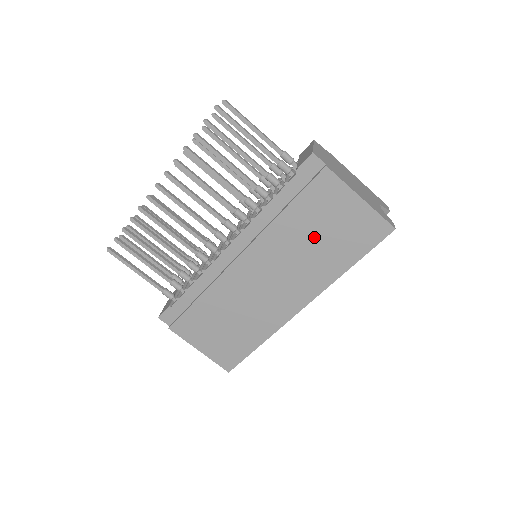
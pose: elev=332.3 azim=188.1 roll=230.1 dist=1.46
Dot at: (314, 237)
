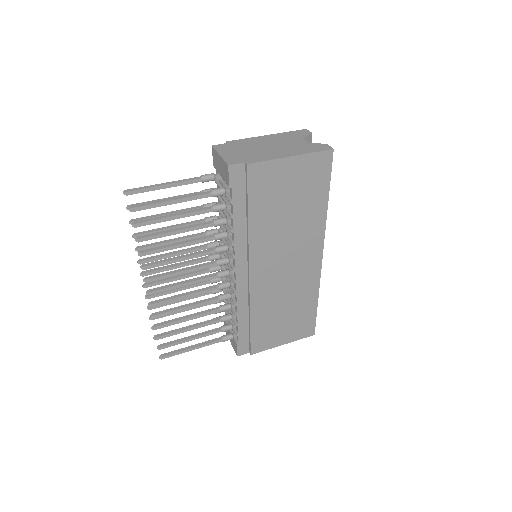
Dot at: (285, 211)
